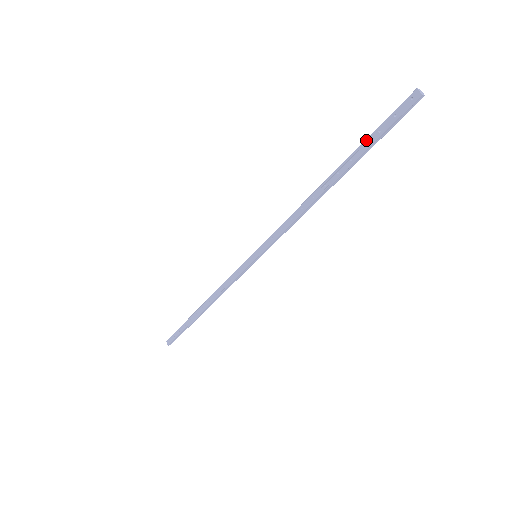
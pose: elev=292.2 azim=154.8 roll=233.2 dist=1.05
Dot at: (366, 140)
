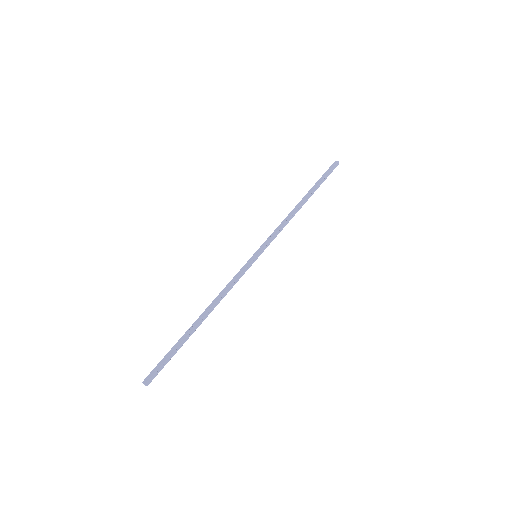
Dot at: (318, 181)
